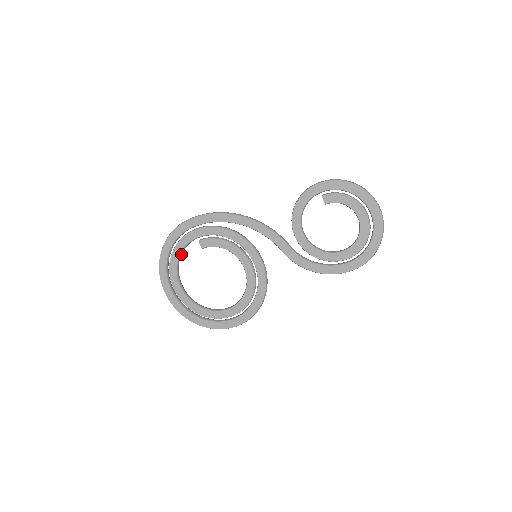
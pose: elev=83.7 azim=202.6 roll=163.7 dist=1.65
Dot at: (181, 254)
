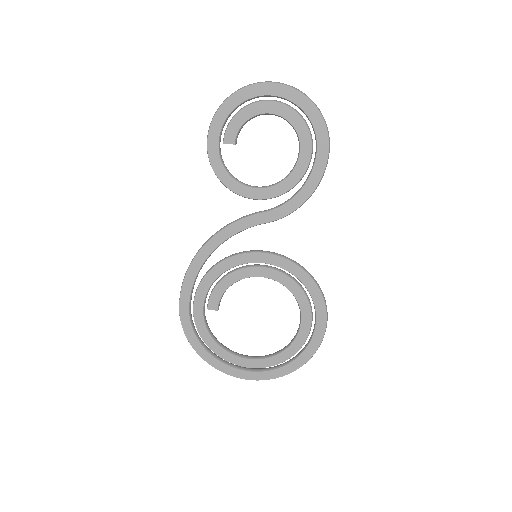
Dot at: (213, 336)
